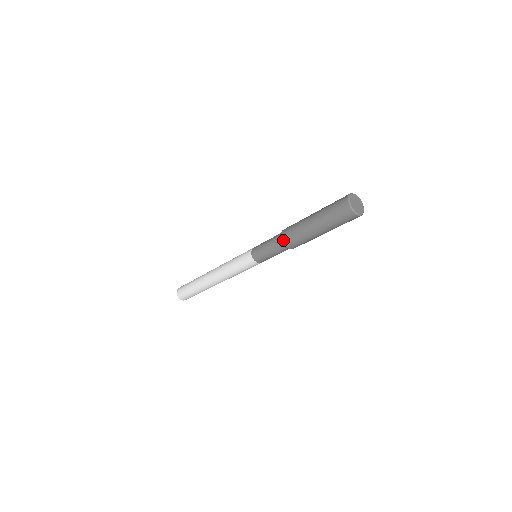
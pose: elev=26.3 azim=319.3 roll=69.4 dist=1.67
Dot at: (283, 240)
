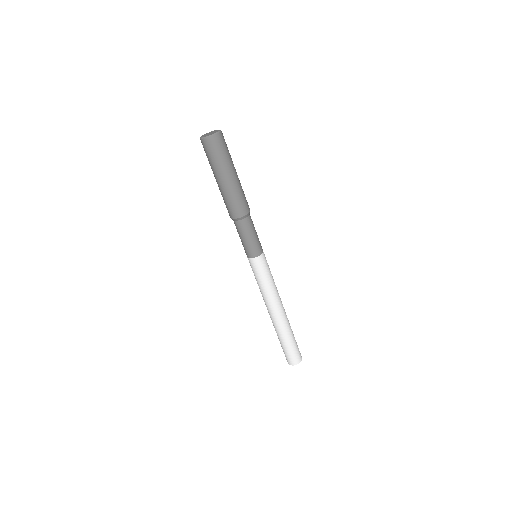
Dot at: (229, 215)
